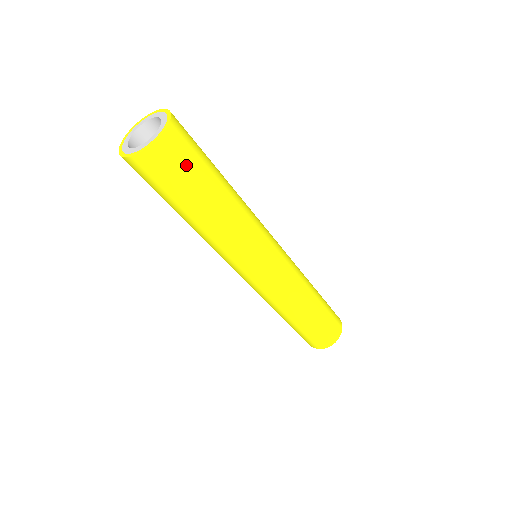
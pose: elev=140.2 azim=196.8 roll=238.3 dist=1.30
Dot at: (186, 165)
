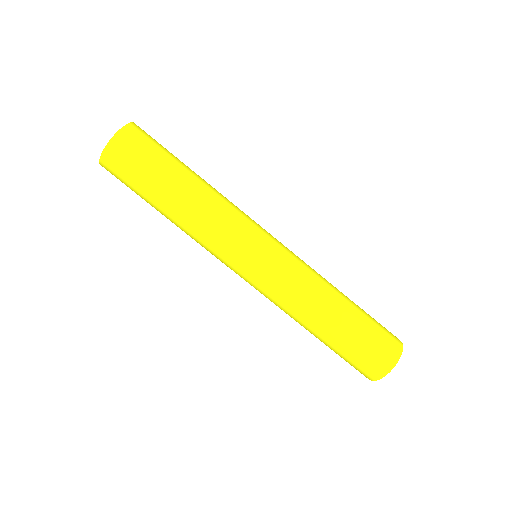
Dot at: (130, 174)
